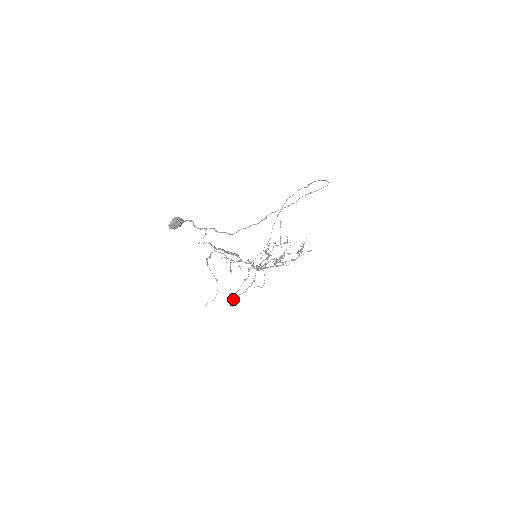
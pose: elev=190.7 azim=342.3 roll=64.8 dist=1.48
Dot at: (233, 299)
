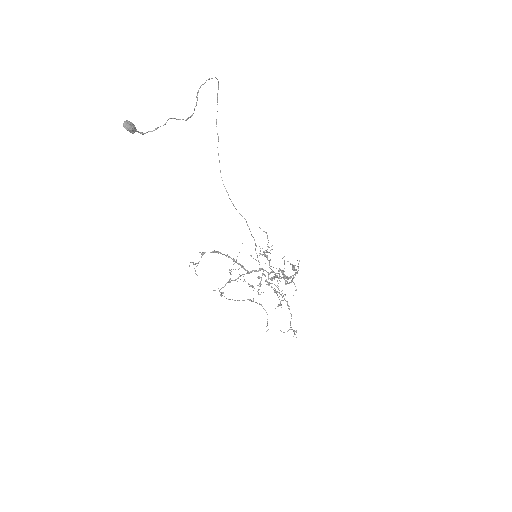
Dot at: (290, 329)
